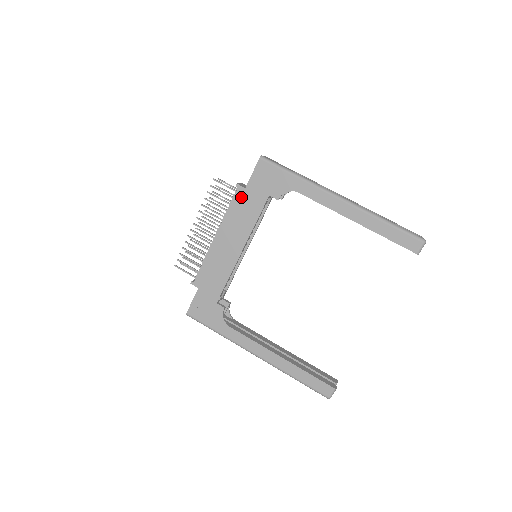
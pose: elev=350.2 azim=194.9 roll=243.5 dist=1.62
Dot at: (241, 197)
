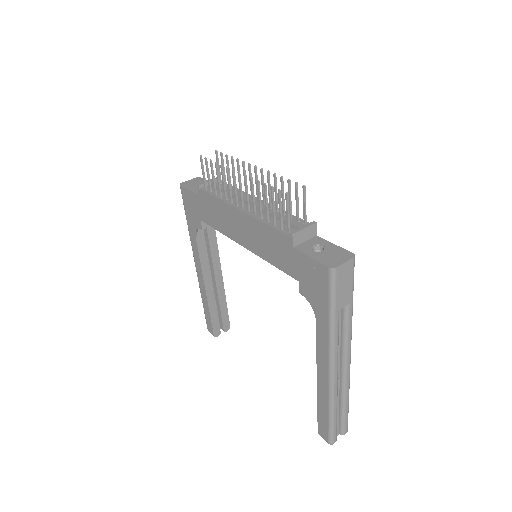
Dot at: (283, 242)
